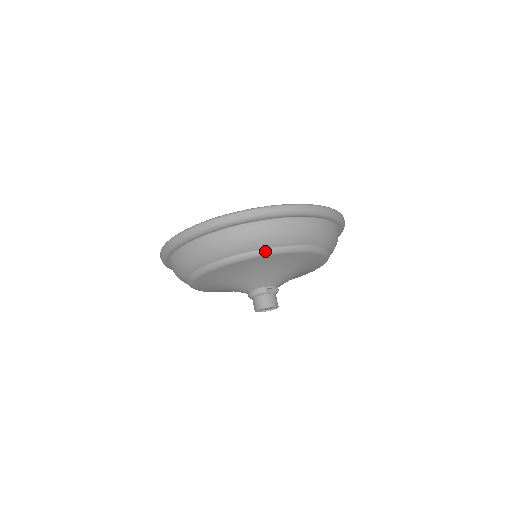
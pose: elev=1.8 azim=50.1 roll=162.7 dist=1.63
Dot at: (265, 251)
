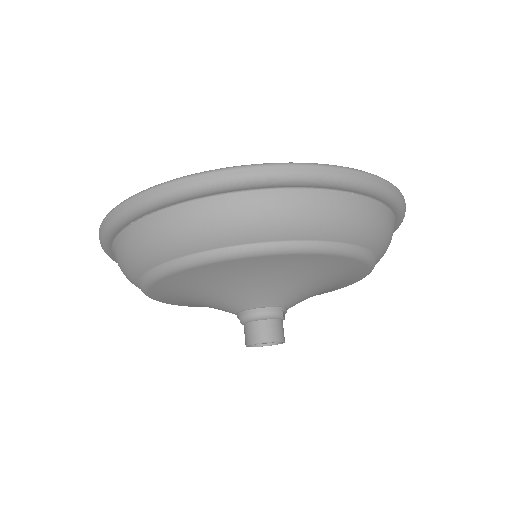
Dot at: (359, 250)
